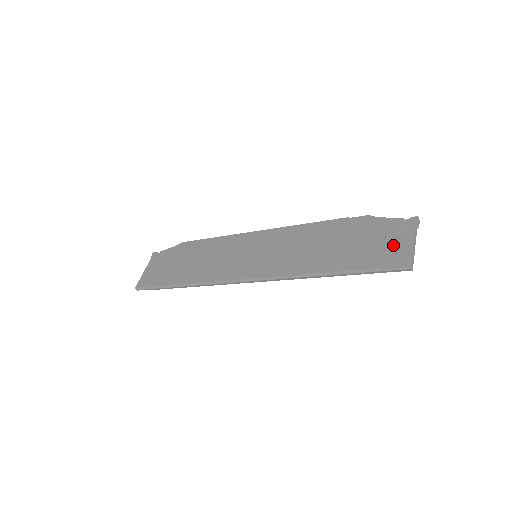
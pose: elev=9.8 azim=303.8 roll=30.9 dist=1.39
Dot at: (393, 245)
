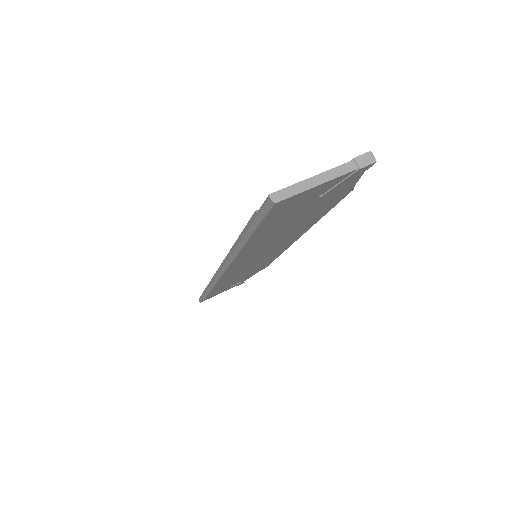
Dot at: occluded
